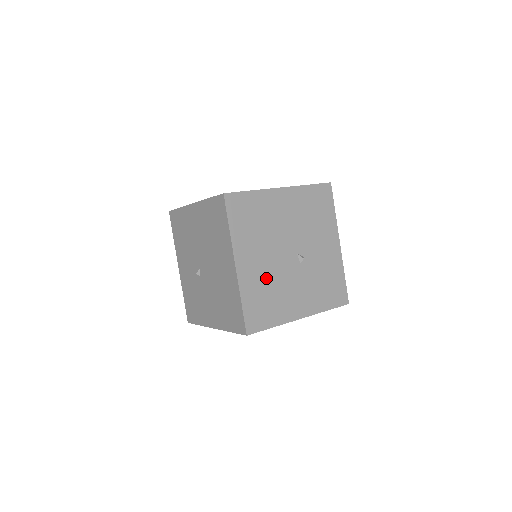
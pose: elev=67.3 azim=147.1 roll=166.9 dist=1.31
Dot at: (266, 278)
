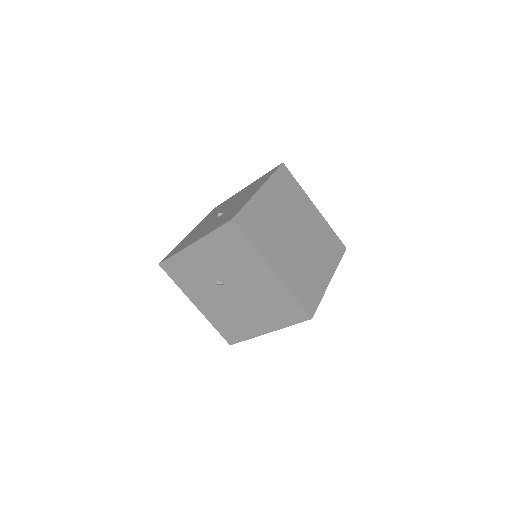
Dot at: occluded
